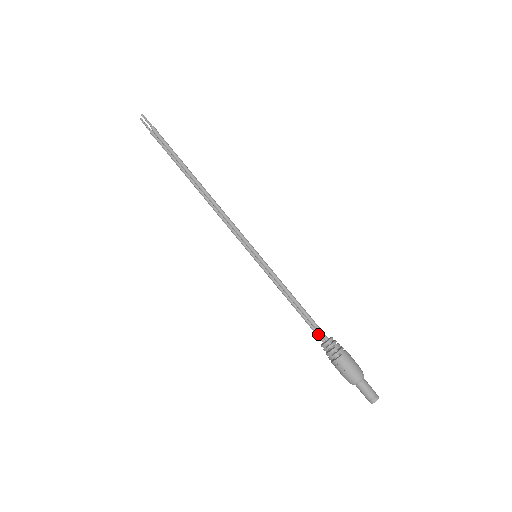
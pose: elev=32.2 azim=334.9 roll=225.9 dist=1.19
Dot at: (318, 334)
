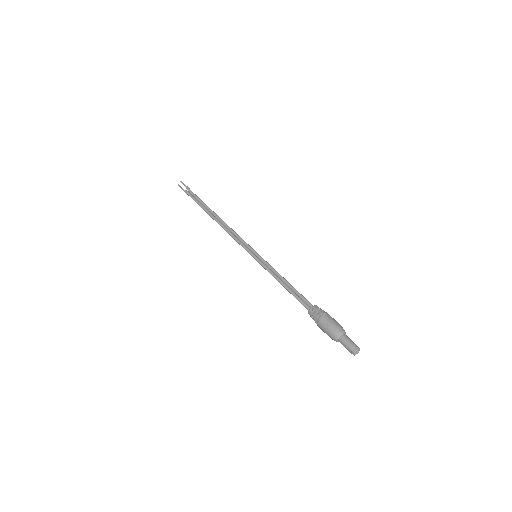
Dot at: (305, 304)
